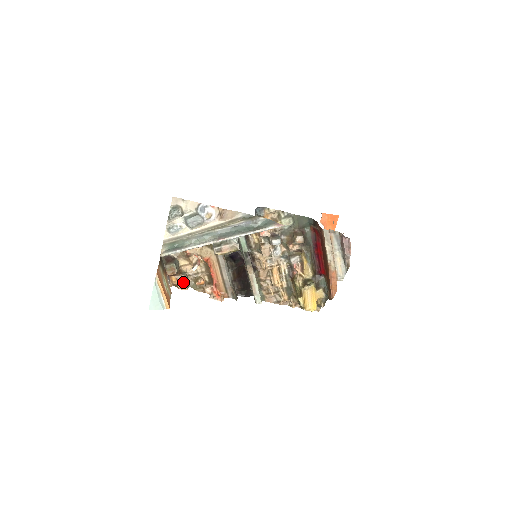
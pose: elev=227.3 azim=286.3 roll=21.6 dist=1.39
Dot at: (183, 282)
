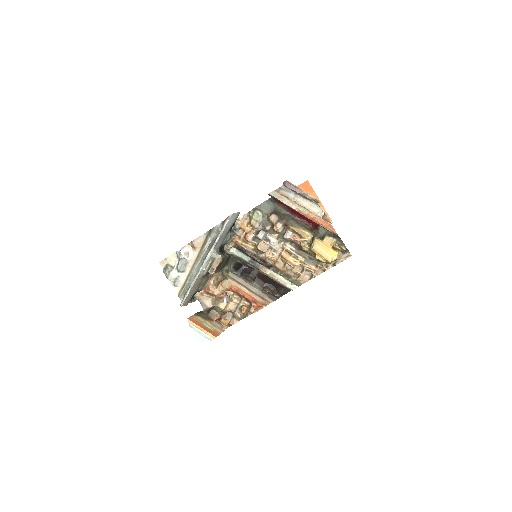
Dot at: (231, 318)
